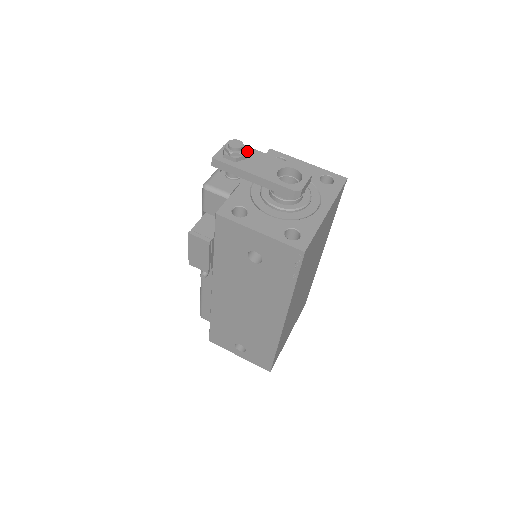
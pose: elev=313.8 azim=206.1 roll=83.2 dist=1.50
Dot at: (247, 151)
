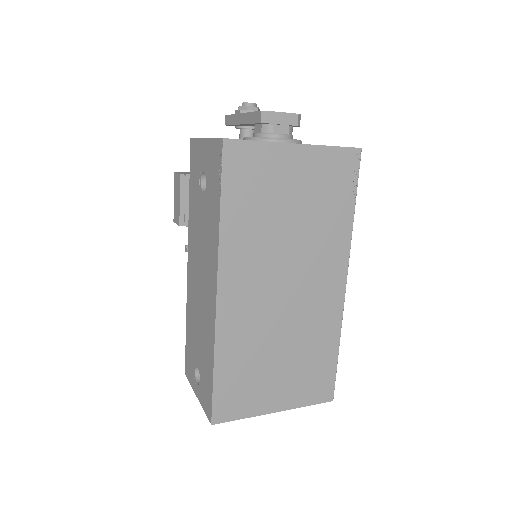
Dot at: occluded
